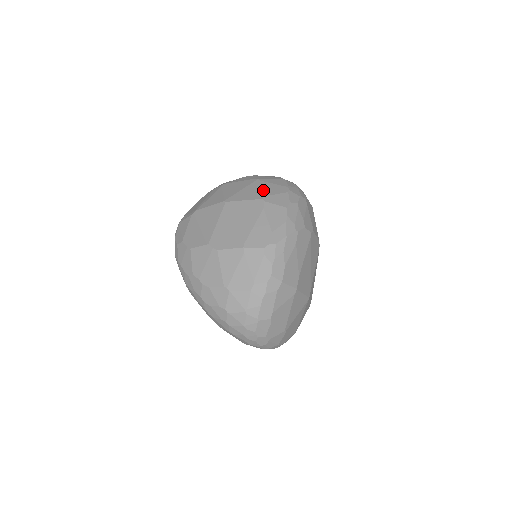
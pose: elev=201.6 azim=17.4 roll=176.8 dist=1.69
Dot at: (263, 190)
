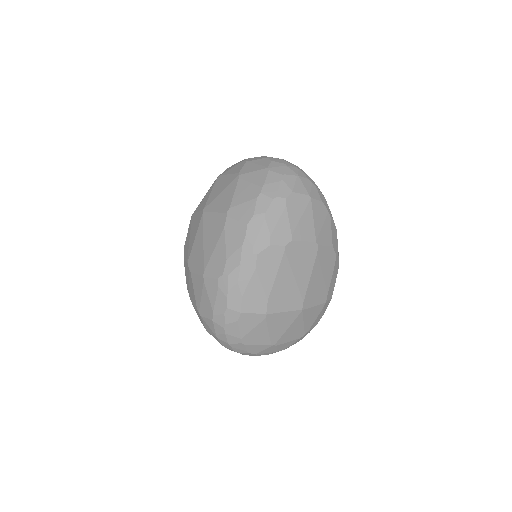
Dot at: (233, 197)
